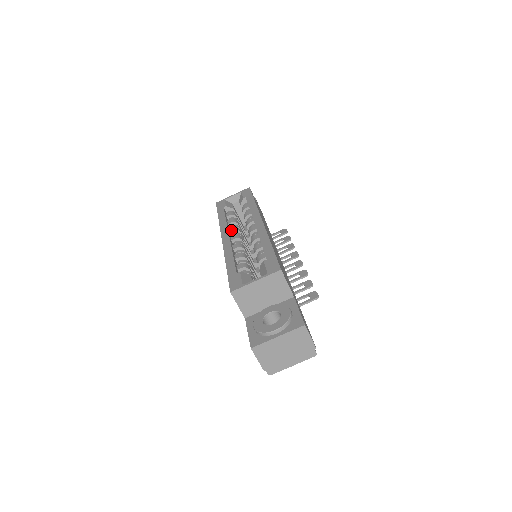
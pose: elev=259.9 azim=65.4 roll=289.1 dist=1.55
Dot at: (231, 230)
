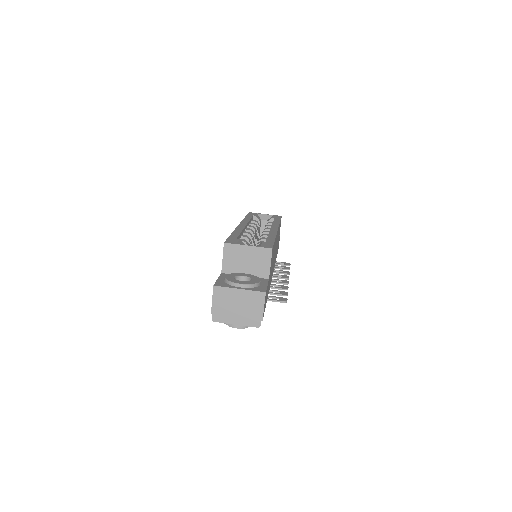
Dot at: (249, 226)
